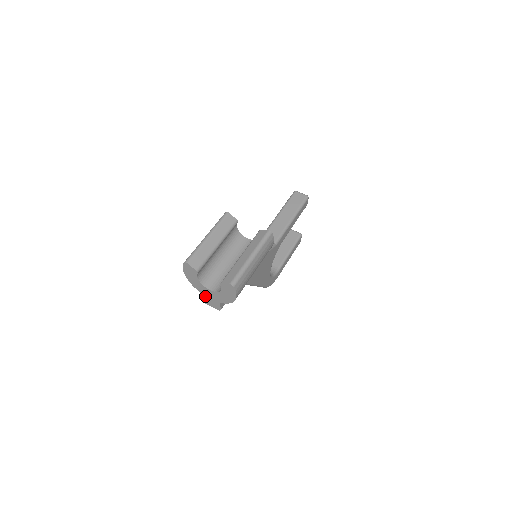
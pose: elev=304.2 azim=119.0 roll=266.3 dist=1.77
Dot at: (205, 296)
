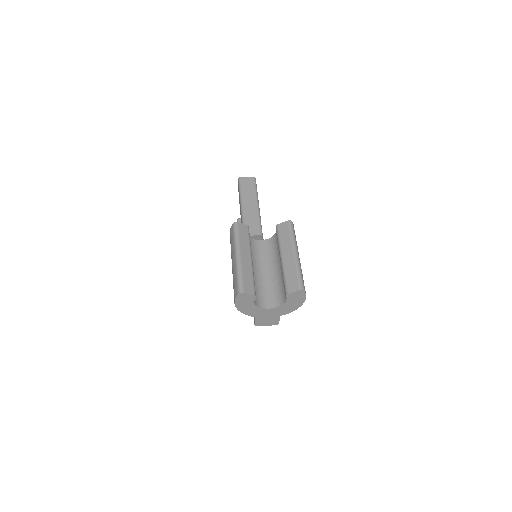
Dot at: (260, 318)
